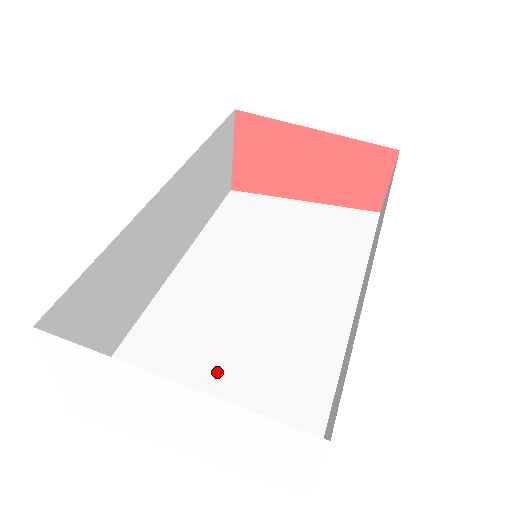
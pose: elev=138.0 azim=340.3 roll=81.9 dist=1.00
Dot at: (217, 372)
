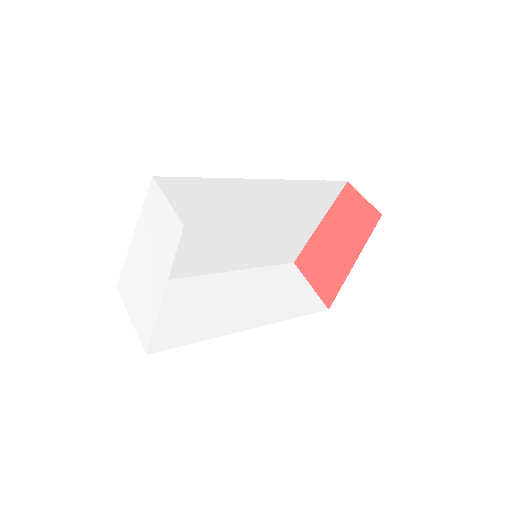
Dot at: occluded
